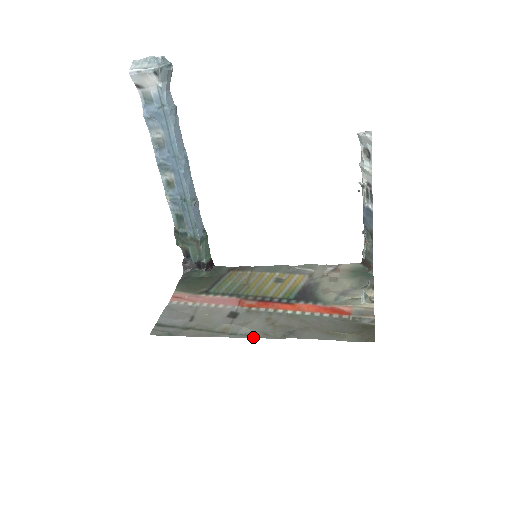
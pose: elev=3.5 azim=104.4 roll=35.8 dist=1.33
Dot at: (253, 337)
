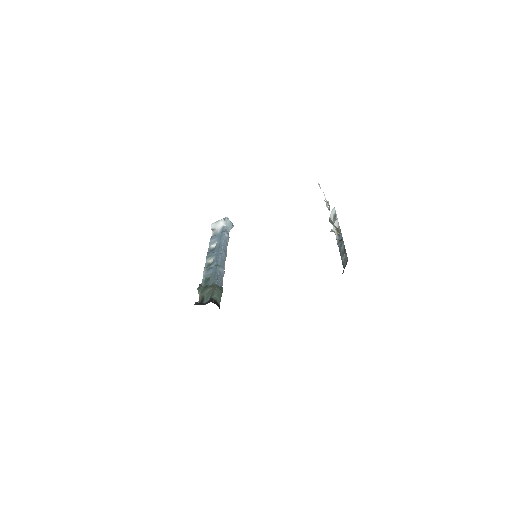
Dot at: occluded
